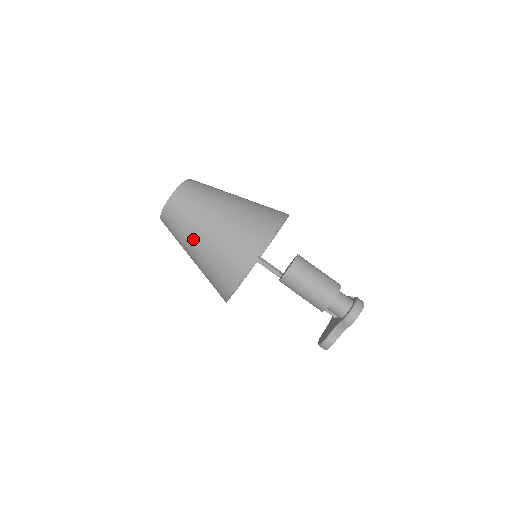
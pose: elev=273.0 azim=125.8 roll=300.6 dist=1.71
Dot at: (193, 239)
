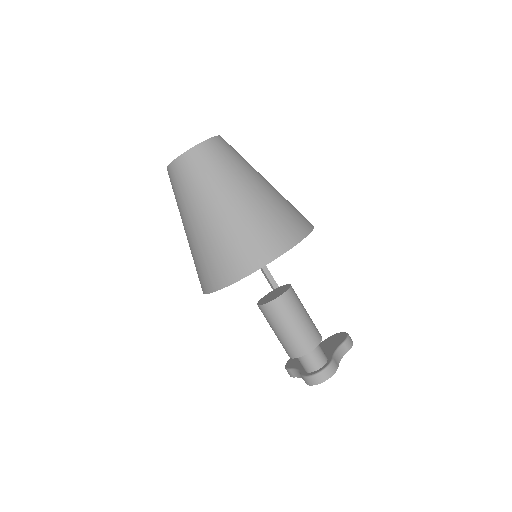
Dot at: (182, 221)
